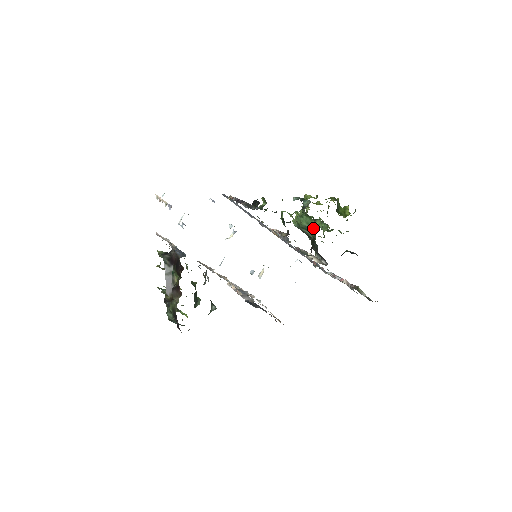
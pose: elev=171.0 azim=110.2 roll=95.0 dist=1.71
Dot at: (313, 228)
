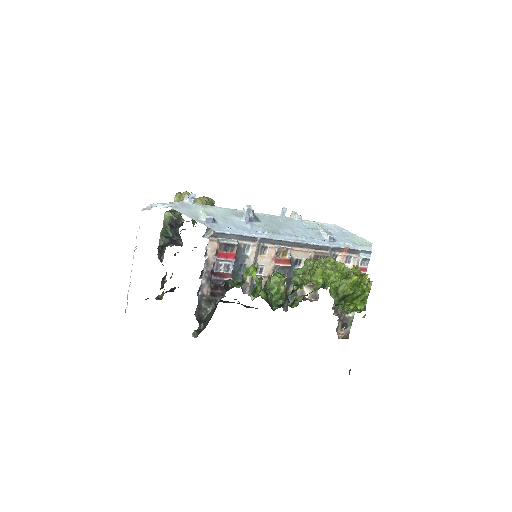
Dot at: (299, 300)
